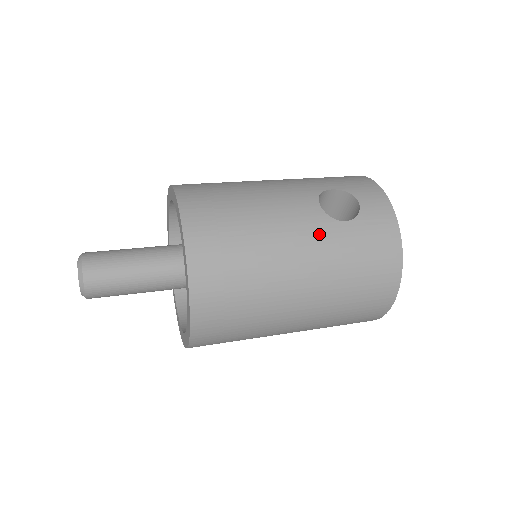
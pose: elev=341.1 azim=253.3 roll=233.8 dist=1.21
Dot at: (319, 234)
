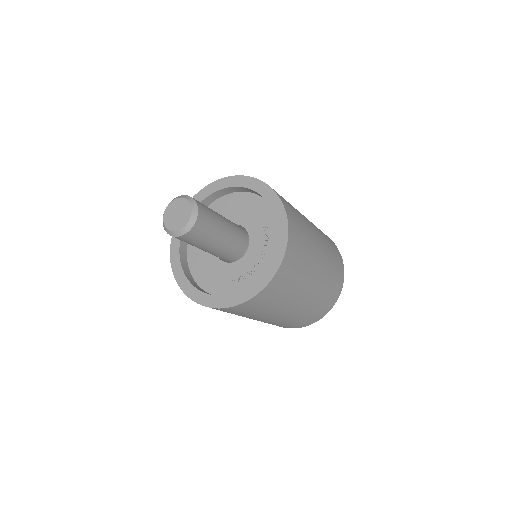
Dot at: (315, 227)
